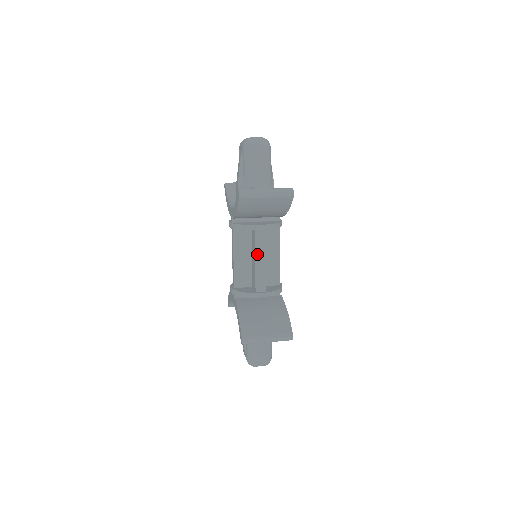
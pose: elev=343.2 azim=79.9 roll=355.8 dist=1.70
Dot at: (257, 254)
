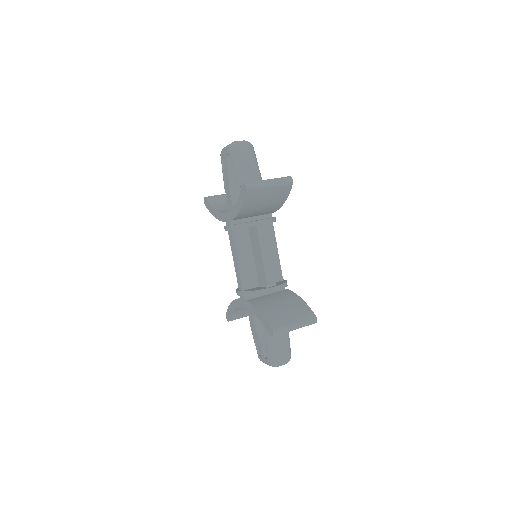
Dot at: (262, 249)
